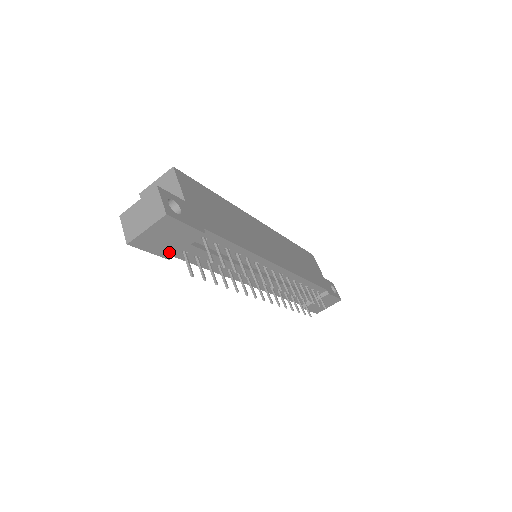
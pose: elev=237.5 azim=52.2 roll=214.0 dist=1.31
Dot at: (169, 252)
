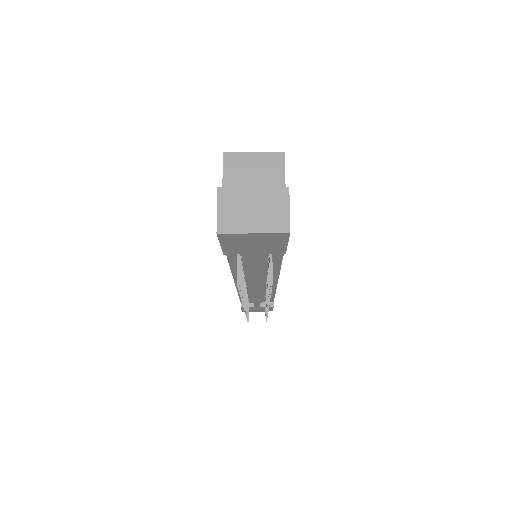
Dot at: (235, 251)
